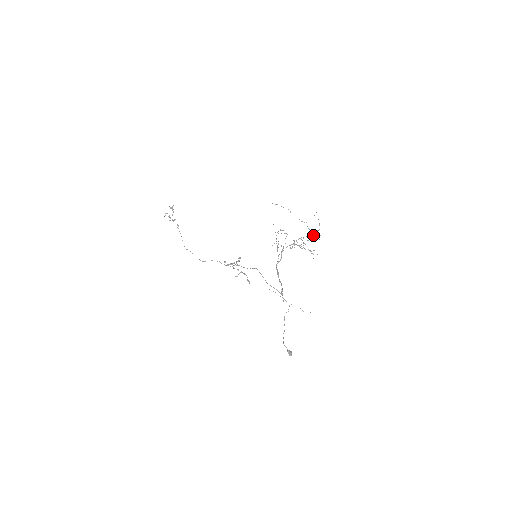
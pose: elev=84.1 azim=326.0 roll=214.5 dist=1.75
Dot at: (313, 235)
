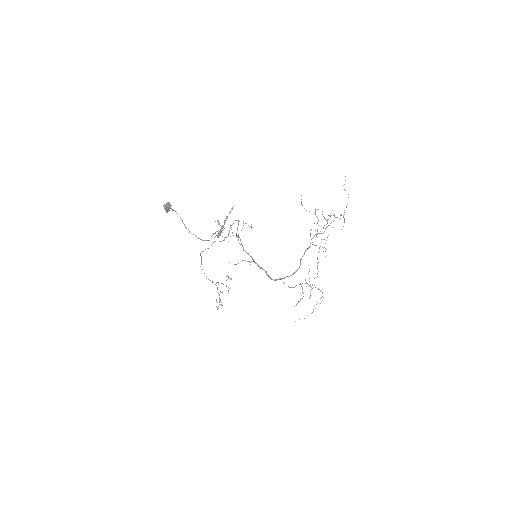
Dot at: occluded
